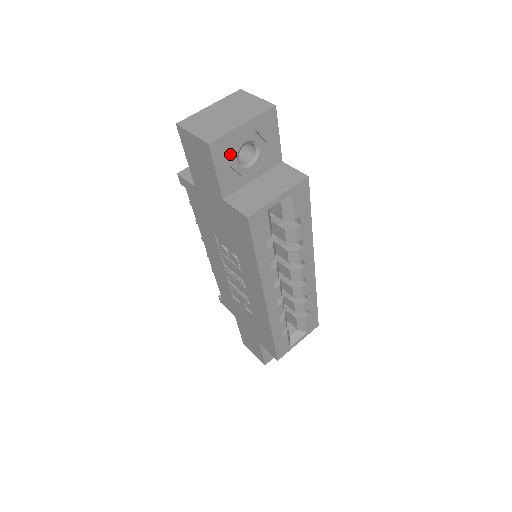
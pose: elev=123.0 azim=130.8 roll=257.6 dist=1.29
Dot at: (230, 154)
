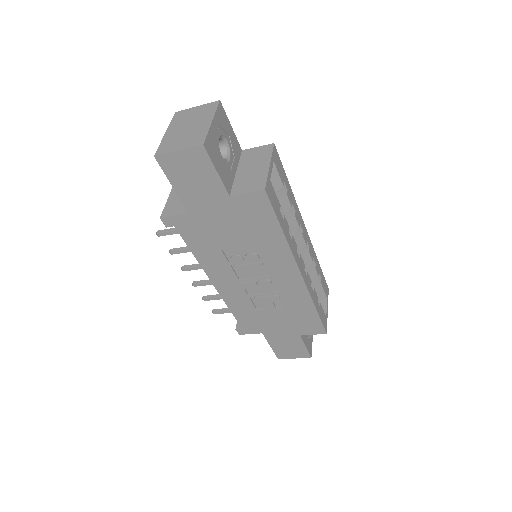
Dot at: (216, 151)
